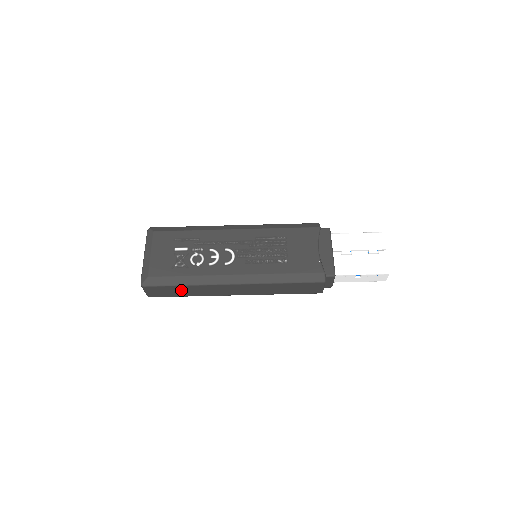
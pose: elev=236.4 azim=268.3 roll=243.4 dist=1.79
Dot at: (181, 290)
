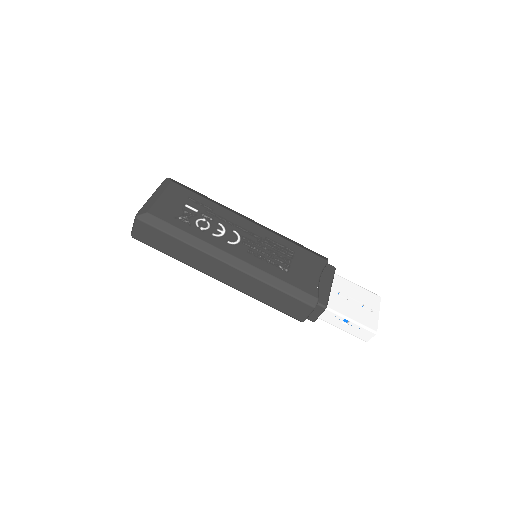
Dot at: (171, 244)
